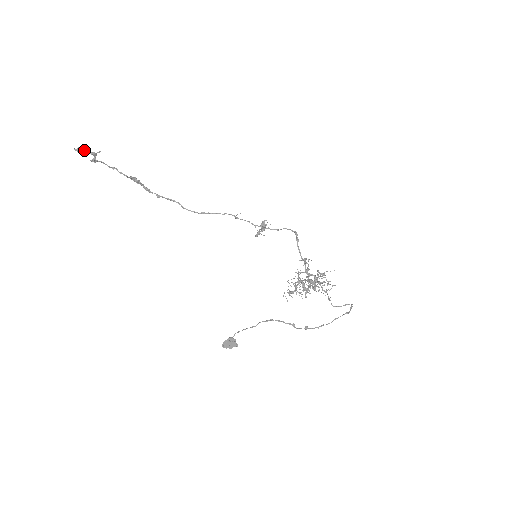
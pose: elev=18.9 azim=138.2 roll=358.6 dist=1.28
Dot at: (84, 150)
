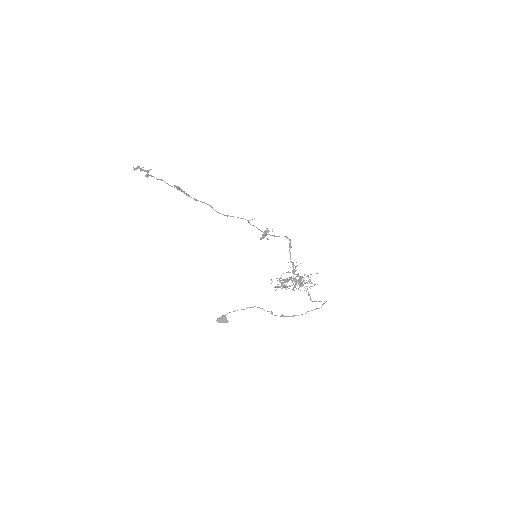
Dot at: (140, 169)
